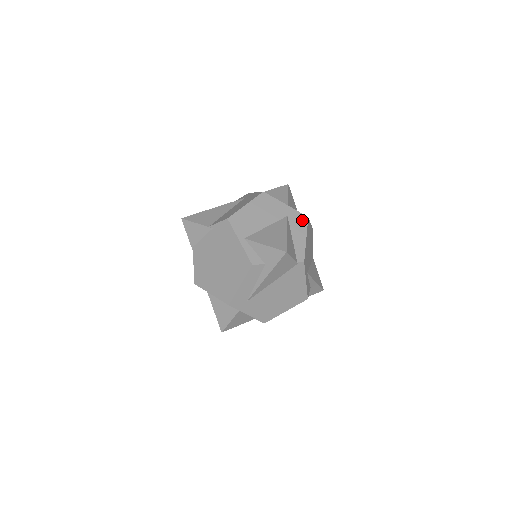
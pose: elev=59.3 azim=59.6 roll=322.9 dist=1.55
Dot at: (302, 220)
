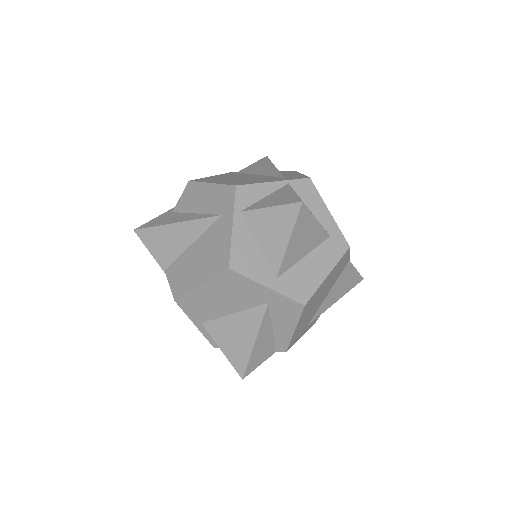
Dot at: (293, 309)
